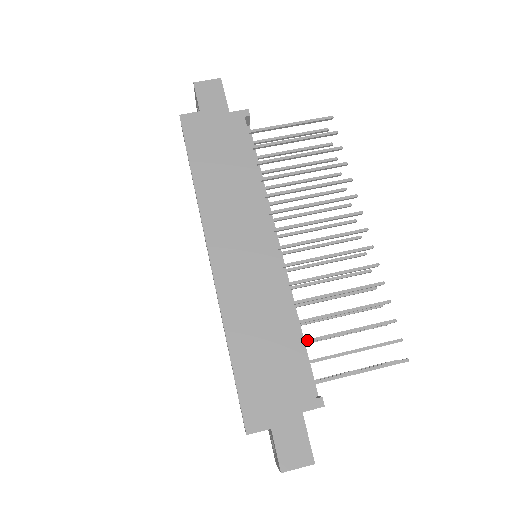
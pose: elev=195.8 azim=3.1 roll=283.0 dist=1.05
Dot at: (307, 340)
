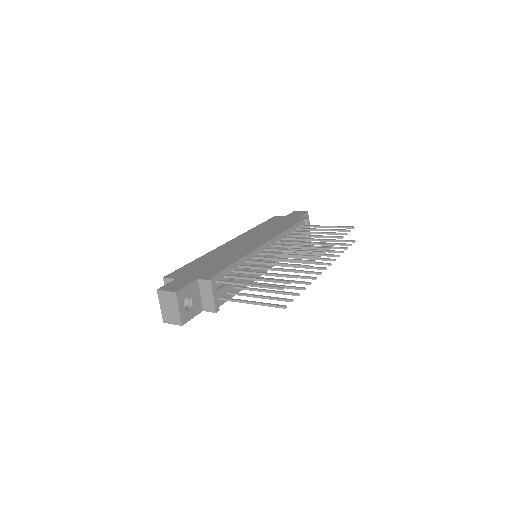
Dot at: (238, 270)
